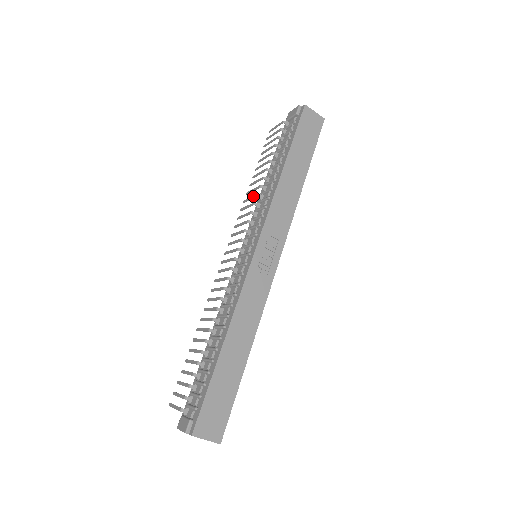
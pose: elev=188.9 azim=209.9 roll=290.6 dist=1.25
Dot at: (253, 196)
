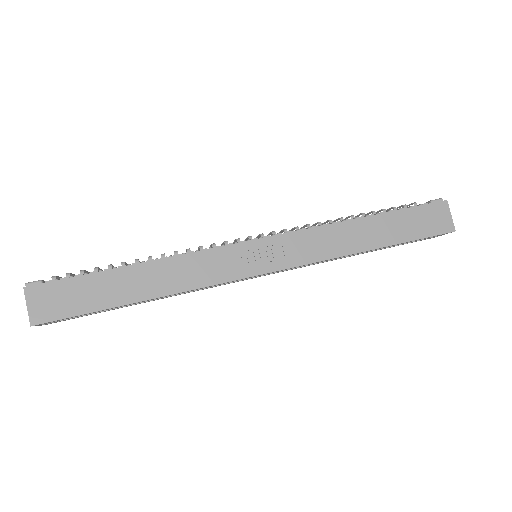
Dot at: (316, 223)
